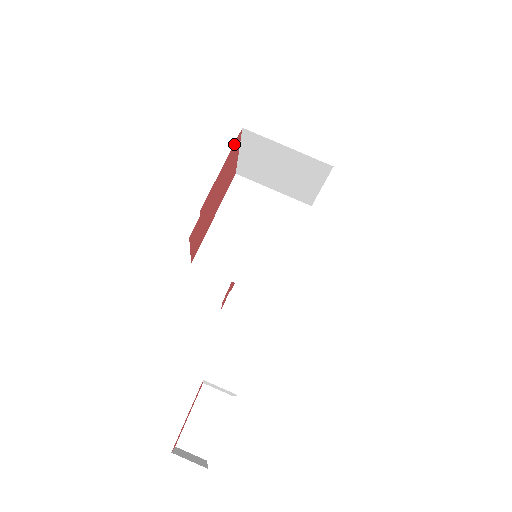
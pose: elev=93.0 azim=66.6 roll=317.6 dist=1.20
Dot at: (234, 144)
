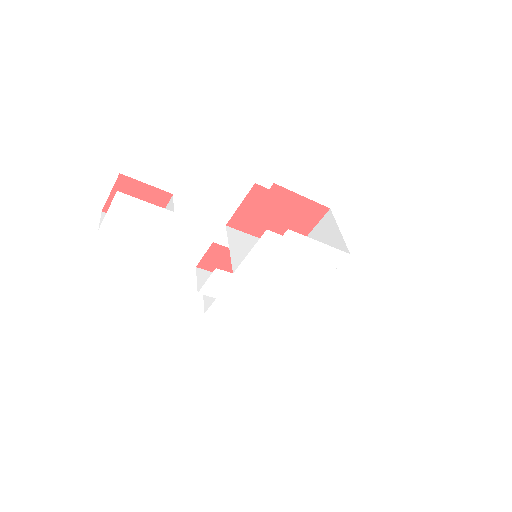
Dot at: (319, 205)
